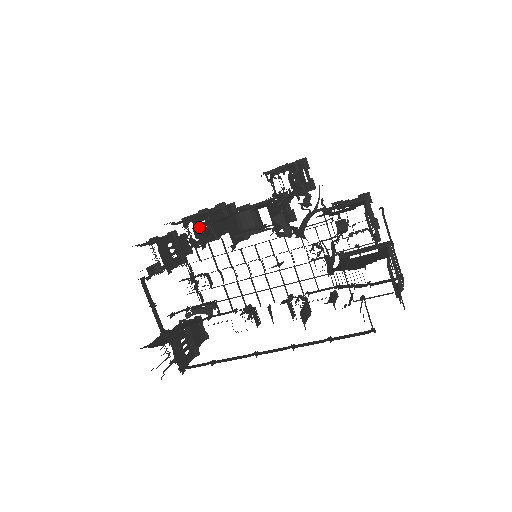
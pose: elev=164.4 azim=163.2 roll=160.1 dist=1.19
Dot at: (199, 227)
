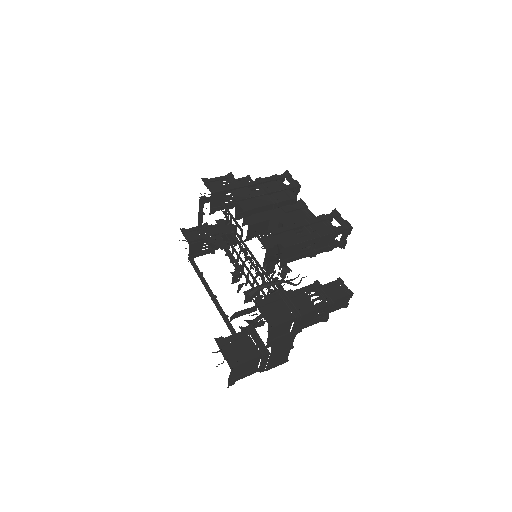
Dot at: occluded
